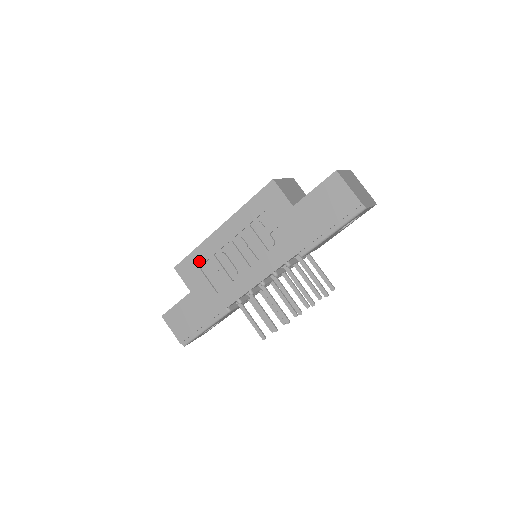
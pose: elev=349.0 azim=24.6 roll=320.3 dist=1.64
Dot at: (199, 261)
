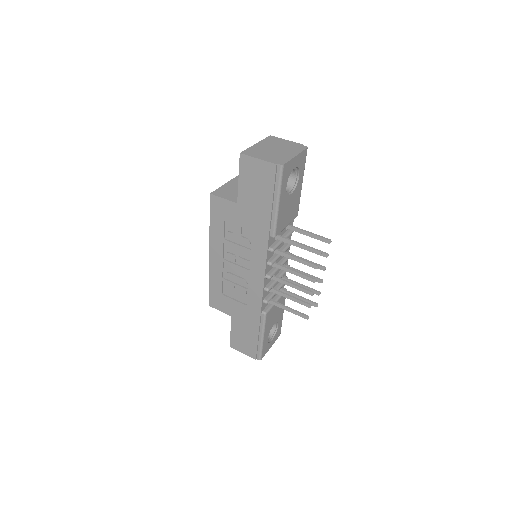
Dot at: (218, 290)
